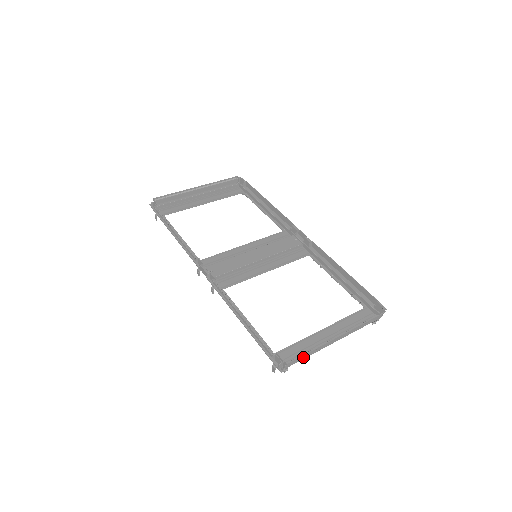
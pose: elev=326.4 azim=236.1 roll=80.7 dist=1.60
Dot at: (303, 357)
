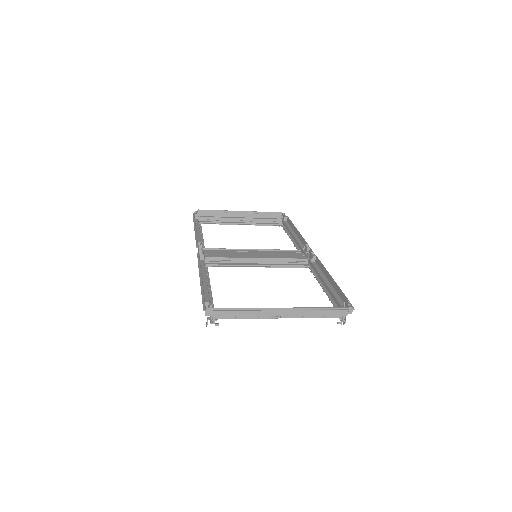
Dot at: (236, 313)
